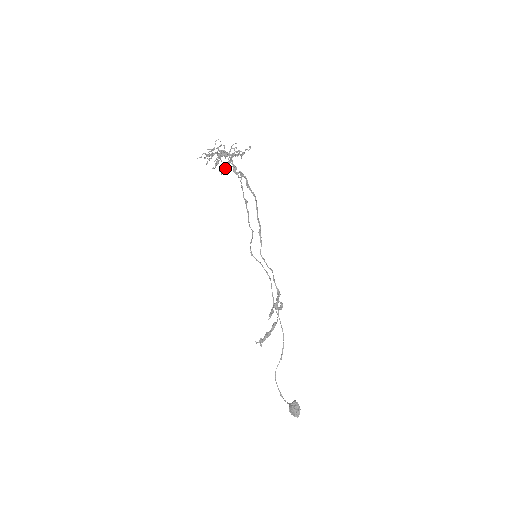
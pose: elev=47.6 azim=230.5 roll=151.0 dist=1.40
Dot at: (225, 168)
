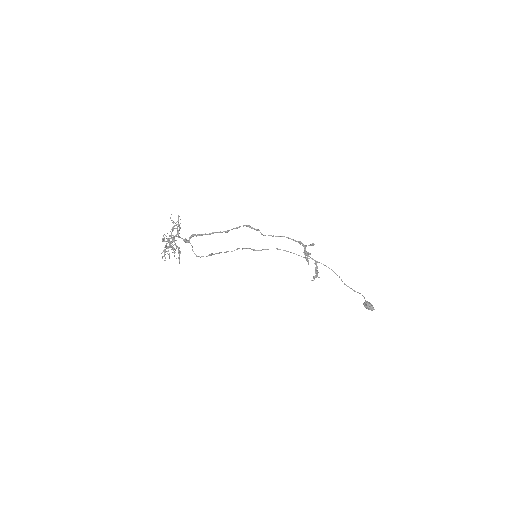
Dot at: occluded
